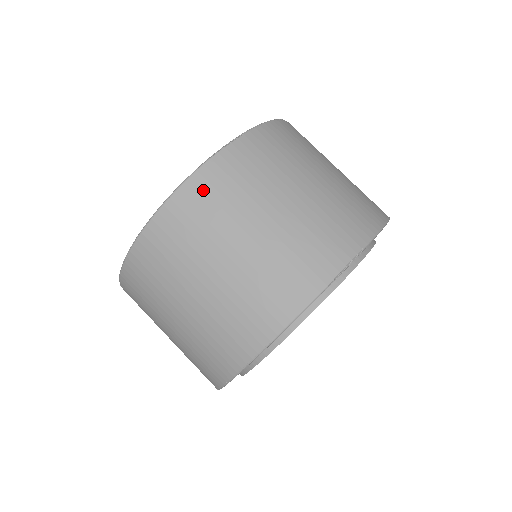
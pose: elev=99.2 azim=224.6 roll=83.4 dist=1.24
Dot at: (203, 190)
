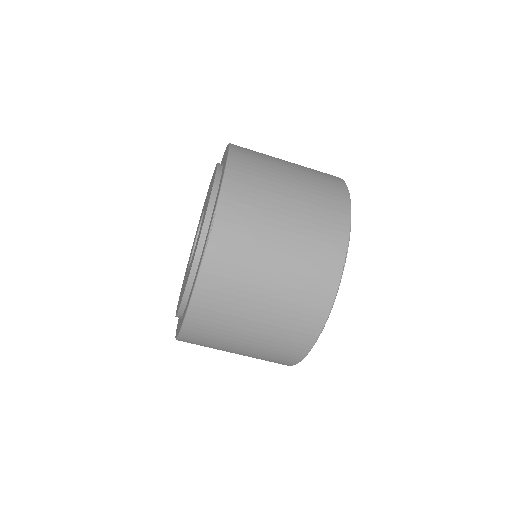
Dot at: (215, 276)
